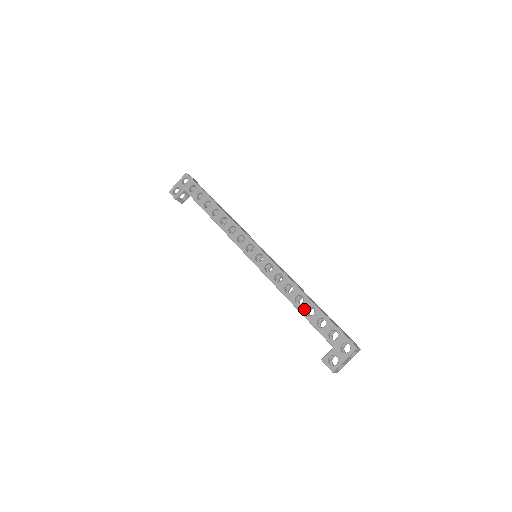
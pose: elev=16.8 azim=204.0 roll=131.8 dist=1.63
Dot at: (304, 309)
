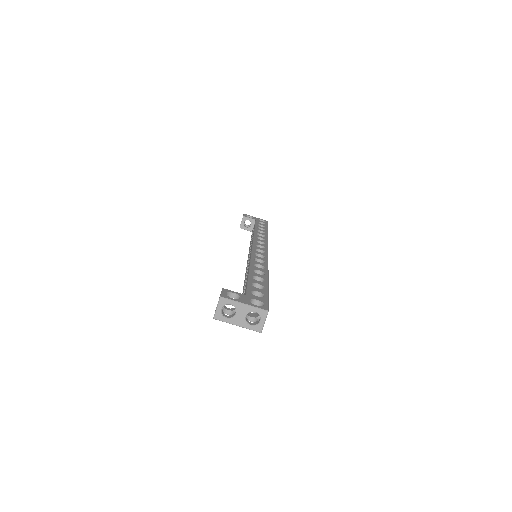
Dot at: (255, 275)
